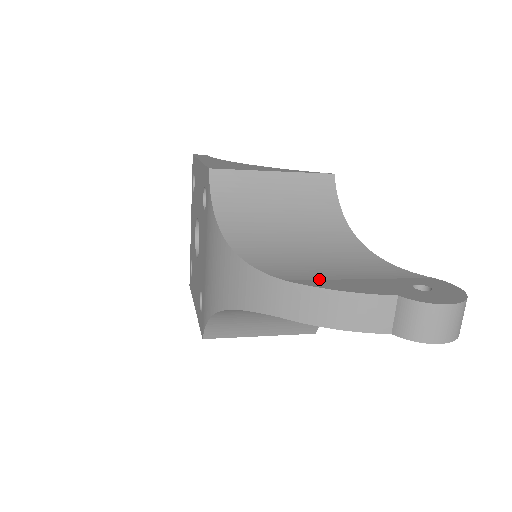
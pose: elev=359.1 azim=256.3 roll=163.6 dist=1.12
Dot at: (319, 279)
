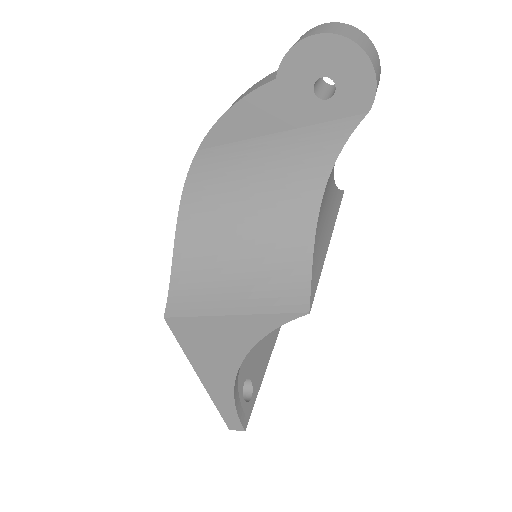
Dot at: occluded
